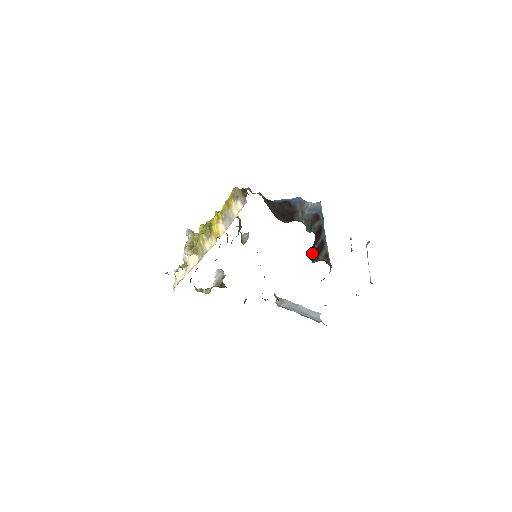
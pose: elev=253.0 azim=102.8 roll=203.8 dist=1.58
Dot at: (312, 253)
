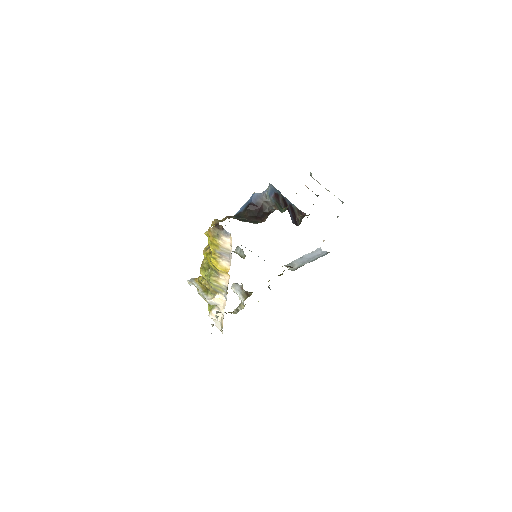
Dot at: (293, 221)
